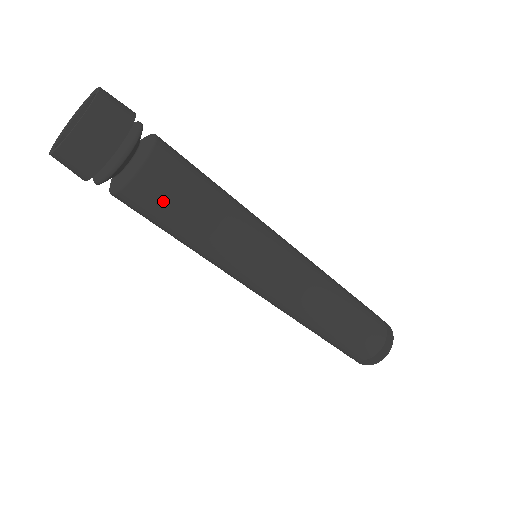
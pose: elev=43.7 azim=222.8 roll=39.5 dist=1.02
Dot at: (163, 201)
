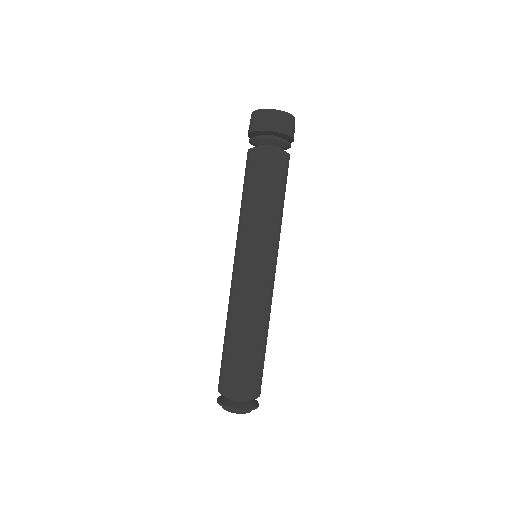
Dot at: (282, 172)
